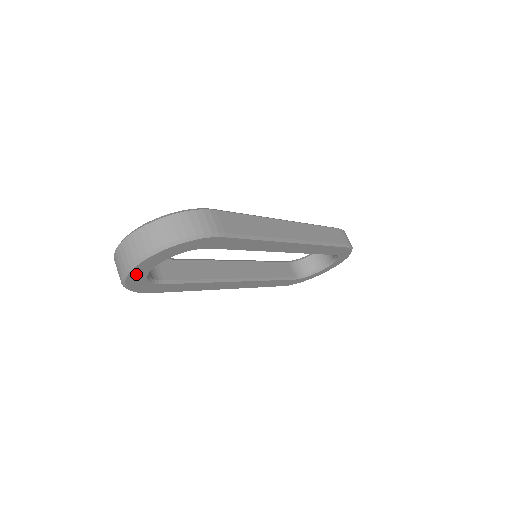
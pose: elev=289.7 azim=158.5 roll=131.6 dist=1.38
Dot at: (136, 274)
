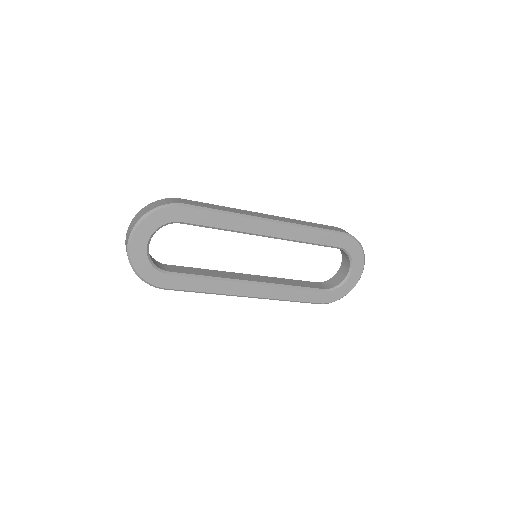
Dot at: (137, 254)
